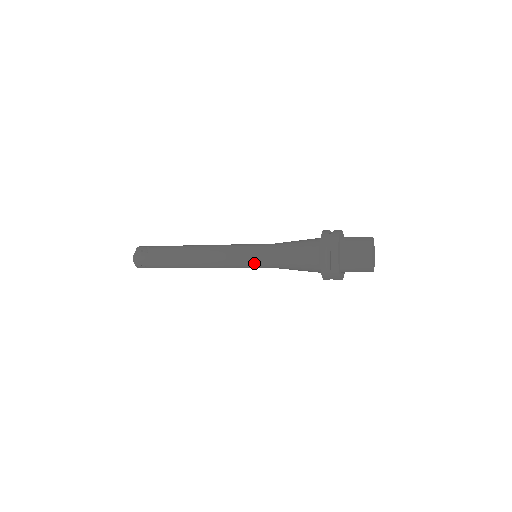
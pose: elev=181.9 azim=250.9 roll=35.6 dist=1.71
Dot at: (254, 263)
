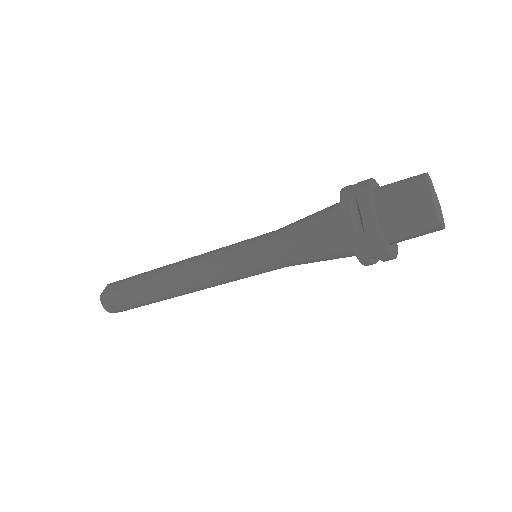
Dot at: (251, 263)
